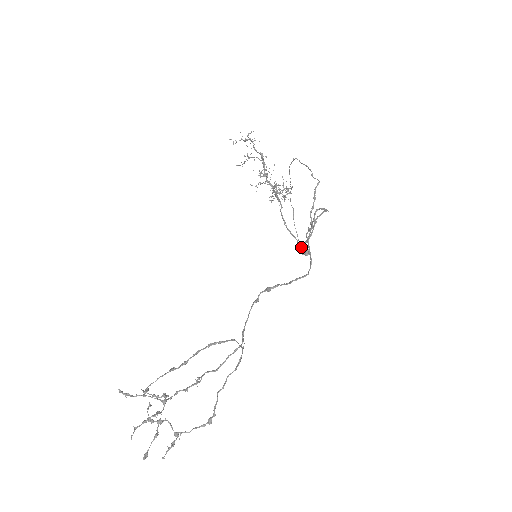
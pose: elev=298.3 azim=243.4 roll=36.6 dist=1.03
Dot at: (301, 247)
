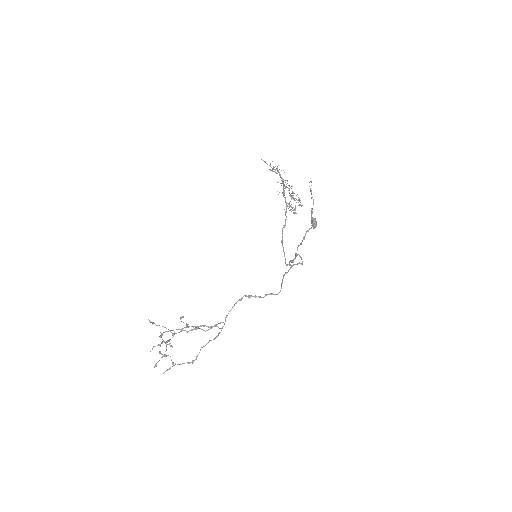
Dot at: (312, 220)
